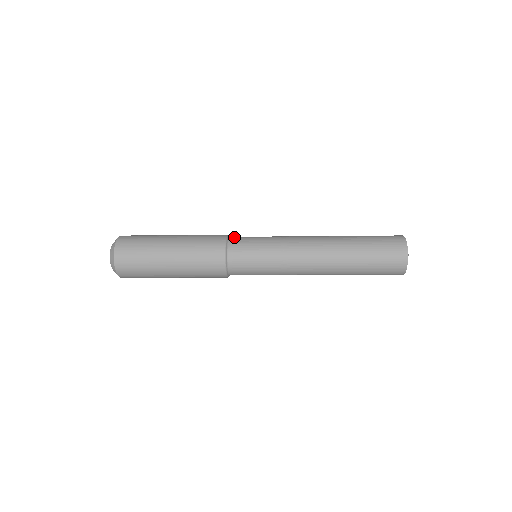
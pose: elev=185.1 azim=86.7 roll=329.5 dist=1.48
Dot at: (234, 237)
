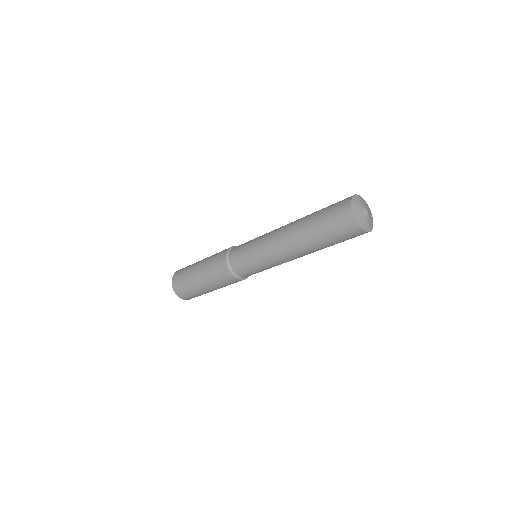
Dot at: occluded
